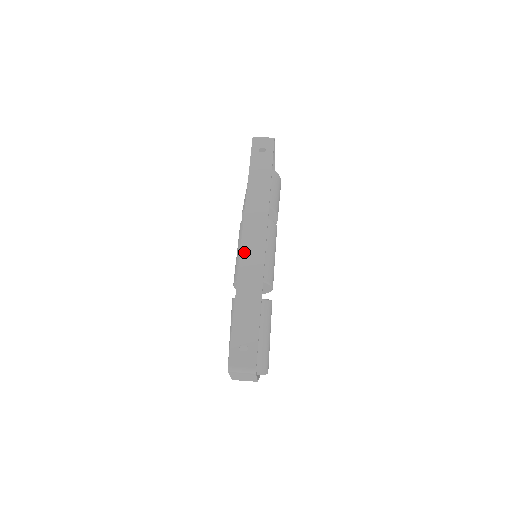
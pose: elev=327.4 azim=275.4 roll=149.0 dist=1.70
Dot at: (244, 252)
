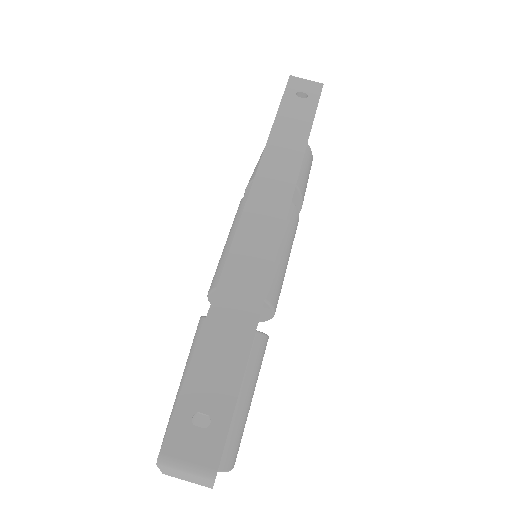
Dot at: (241, 237)
